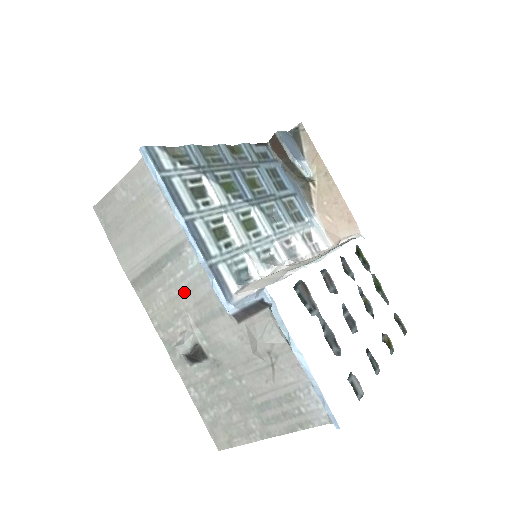
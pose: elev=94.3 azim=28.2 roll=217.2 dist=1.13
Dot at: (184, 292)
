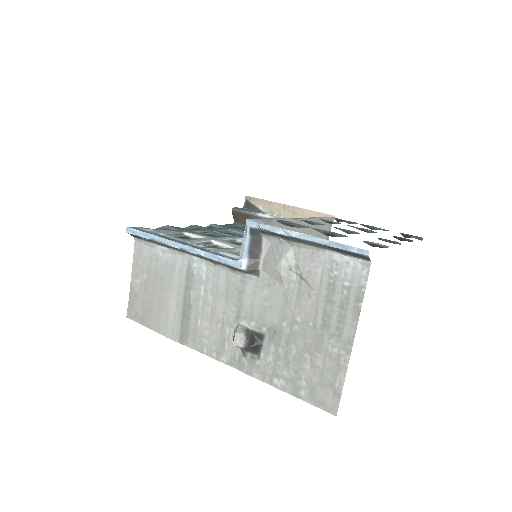
Dot at: (213, 301)
